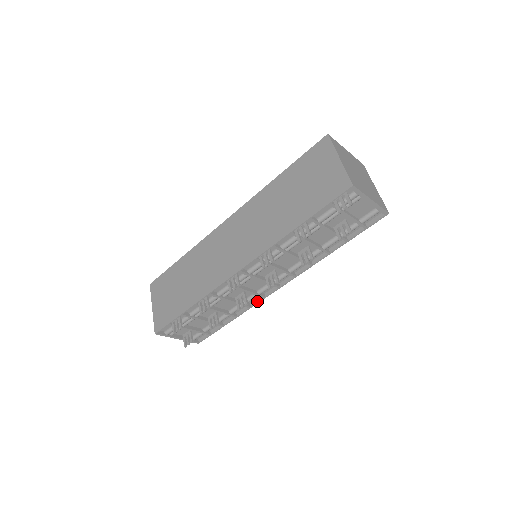
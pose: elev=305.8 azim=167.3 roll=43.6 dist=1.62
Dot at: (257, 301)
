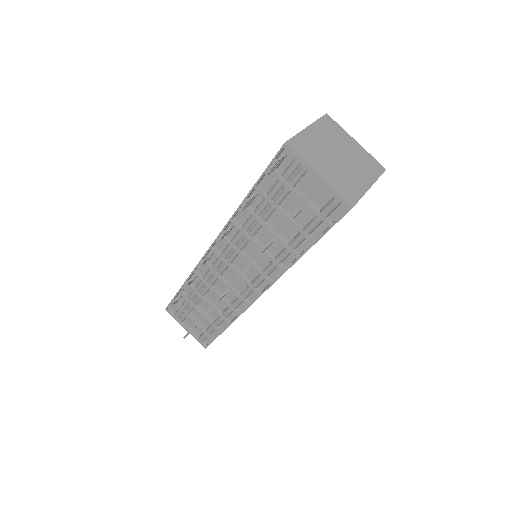
Dot at: (244, 309)
